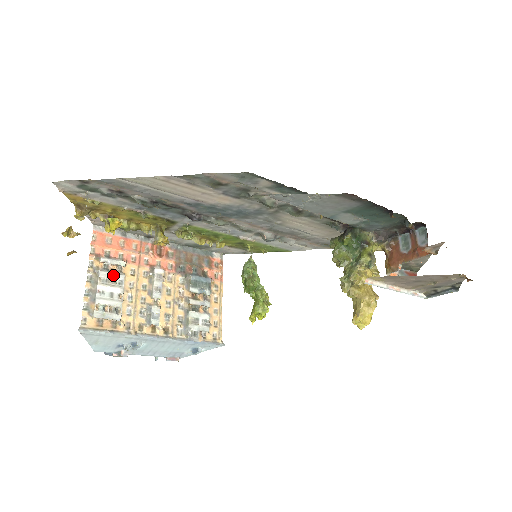
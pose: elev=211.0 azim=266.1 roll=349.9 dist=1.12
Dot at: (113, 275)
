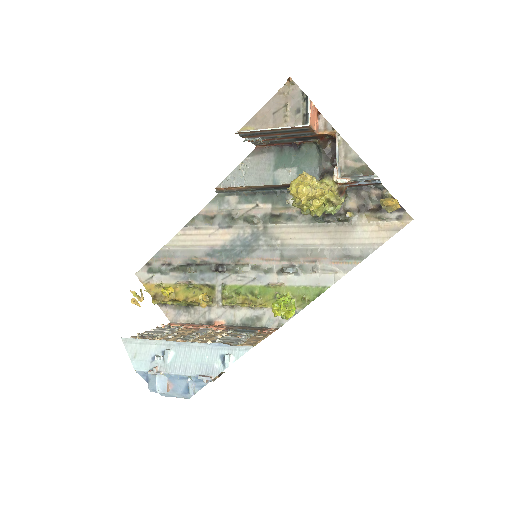
Dot at: (167, 328)
